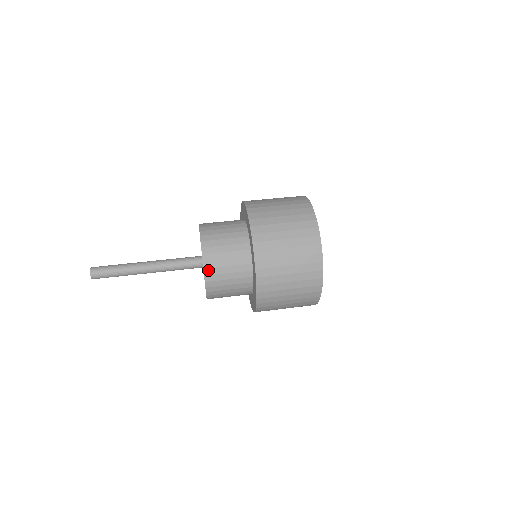
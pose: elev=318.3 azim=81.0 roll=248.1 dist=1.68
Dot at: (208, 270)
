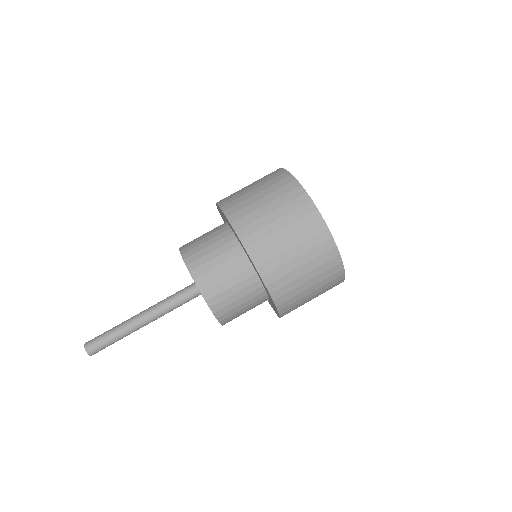
Dot at: occluded
